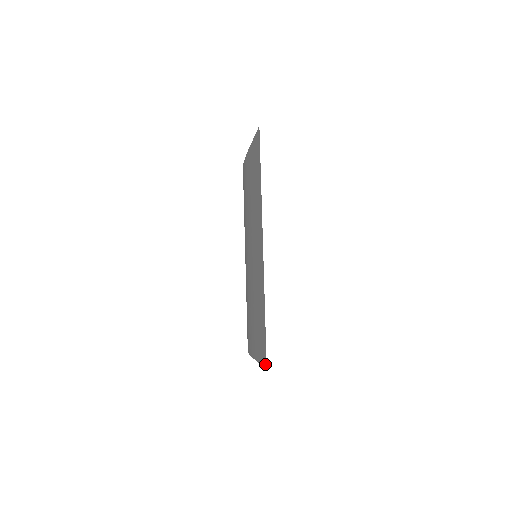
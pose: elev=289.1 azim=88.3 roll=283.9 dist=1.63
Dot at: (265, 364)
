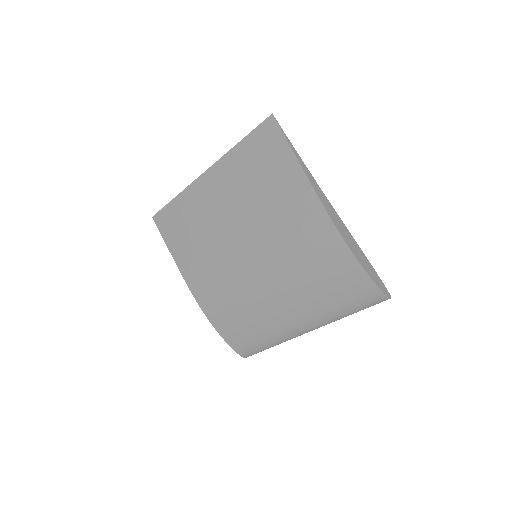
Dot at: (272, 121)
